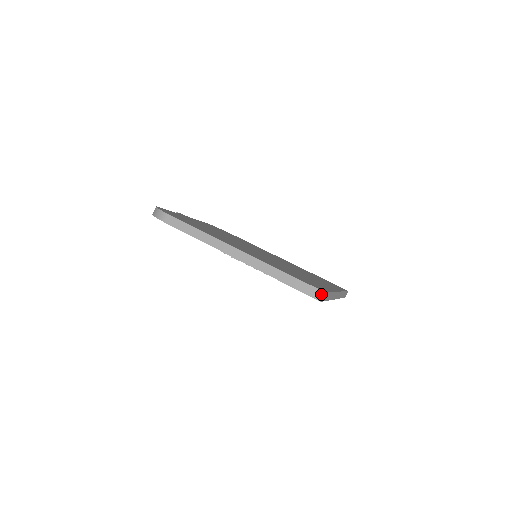
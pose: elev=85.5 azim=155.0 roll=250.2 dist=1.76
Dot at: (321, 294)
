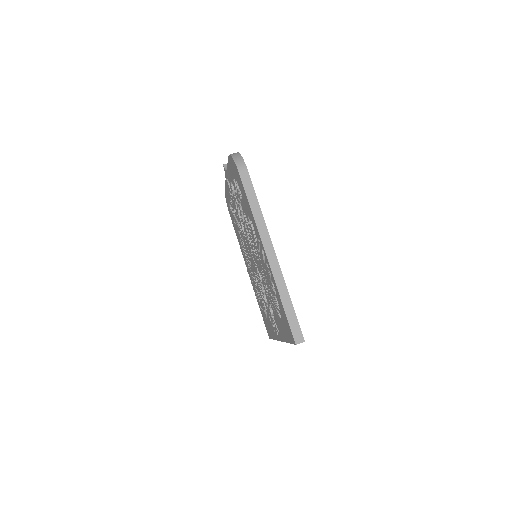
Dot at: (301, 340)
